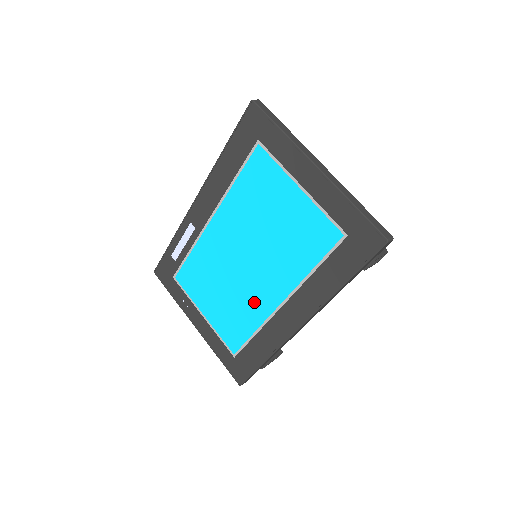
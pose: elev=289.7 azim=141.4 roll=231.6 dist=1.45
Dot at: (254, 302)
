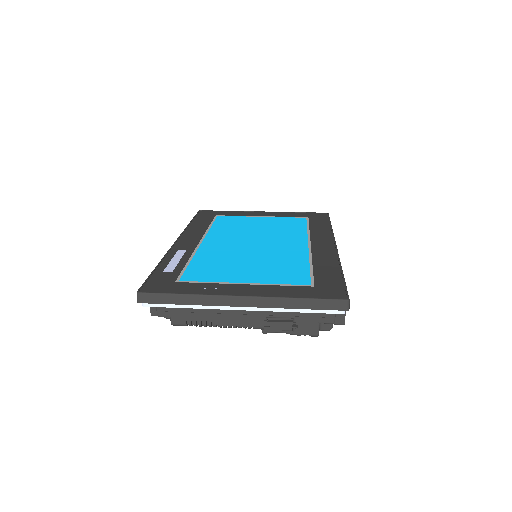
Dot at: (287, 253)
